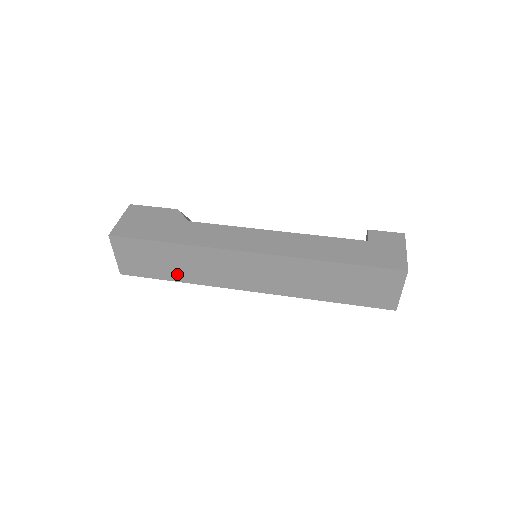
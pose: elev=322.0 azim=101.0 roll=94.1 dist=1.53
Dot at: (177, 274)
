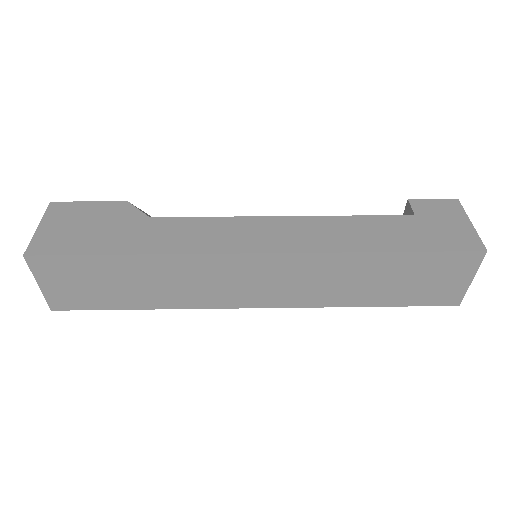
Dot at: (142, 299)
